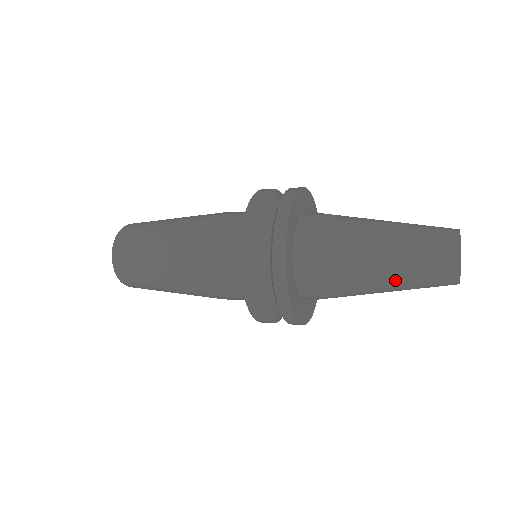
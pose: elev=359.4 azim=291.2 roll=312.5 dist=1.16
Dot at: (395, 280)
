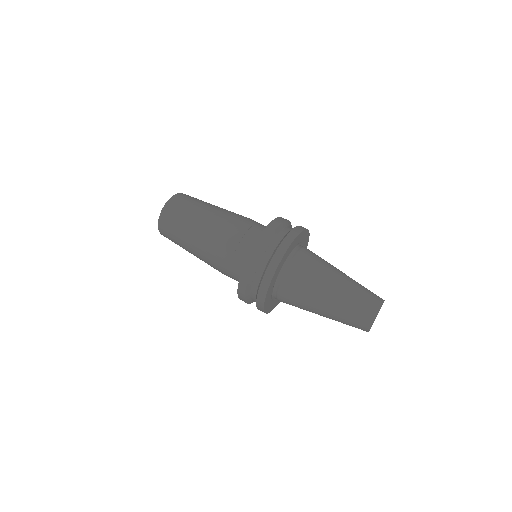
Dot at: (332, 318)
